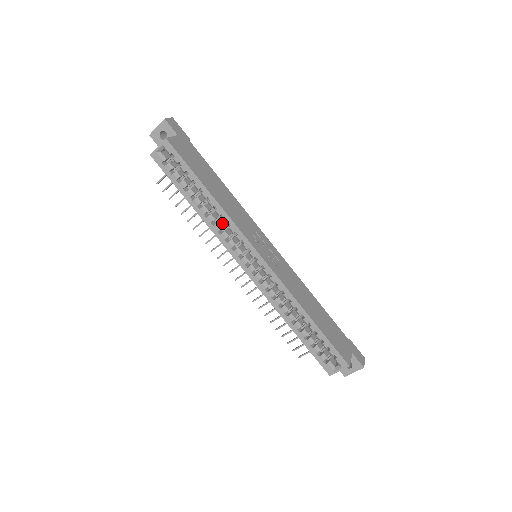
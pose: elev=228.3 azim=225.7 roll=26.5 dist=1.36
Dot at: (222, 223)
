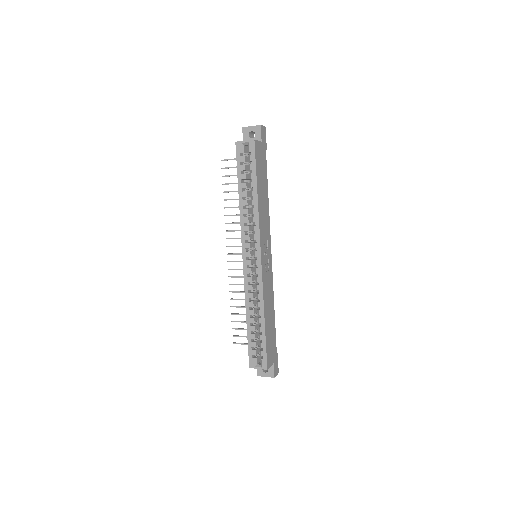
Dot at: (250, 219)
